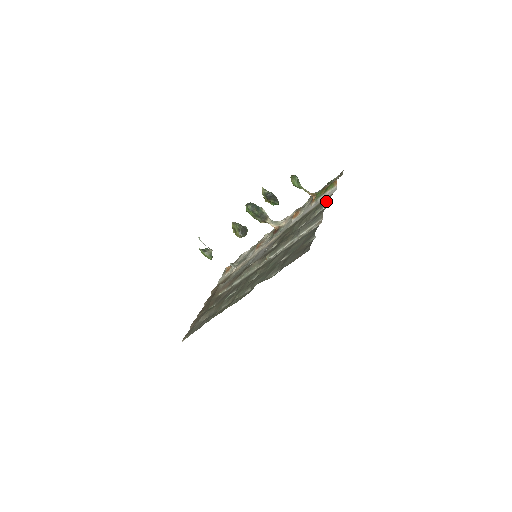
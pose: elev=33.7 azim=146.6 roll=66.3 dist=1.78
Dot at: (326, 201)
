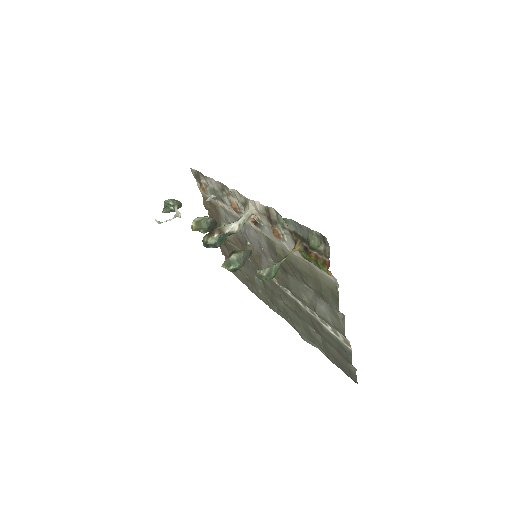
Dot at: occluded
